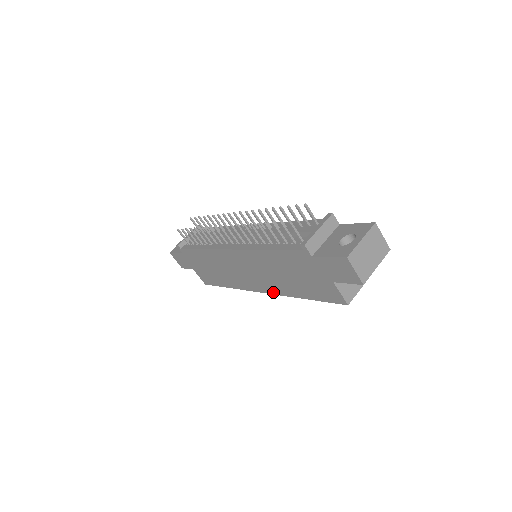
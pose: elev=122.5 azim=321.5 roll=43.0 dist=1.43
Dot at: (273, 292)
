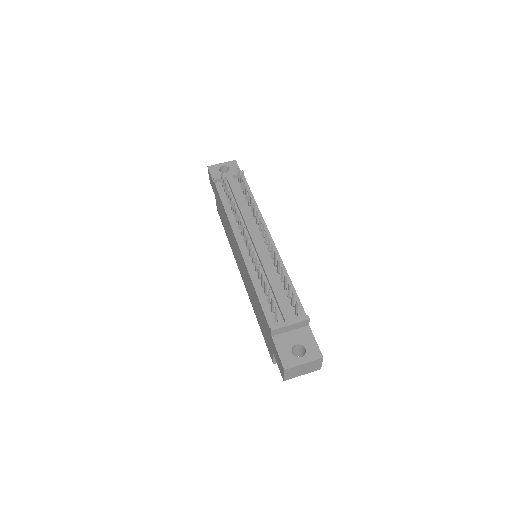
Dot at: (247, 290)
